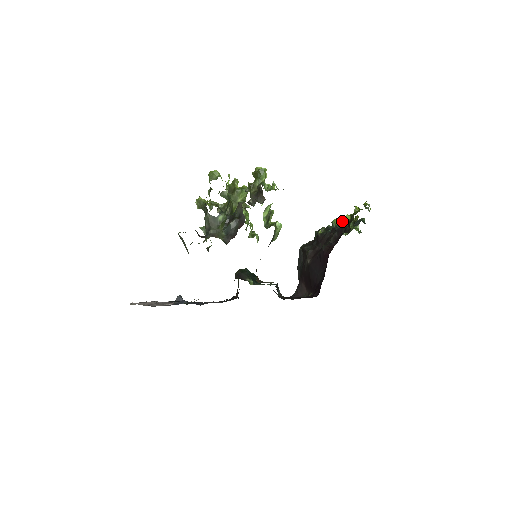
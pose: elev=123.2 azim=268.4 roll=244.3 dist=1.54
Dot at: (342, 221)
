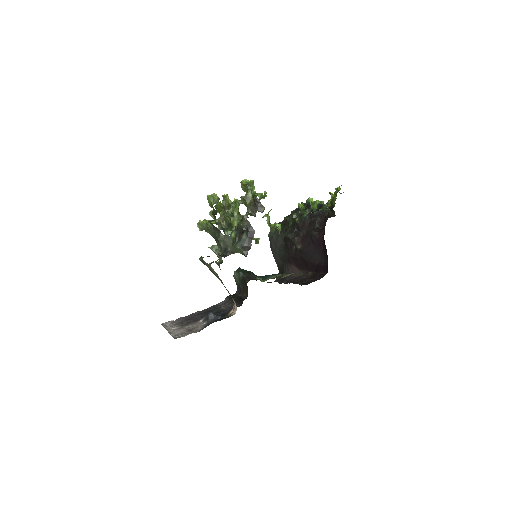
Dot at: (307, 204)
